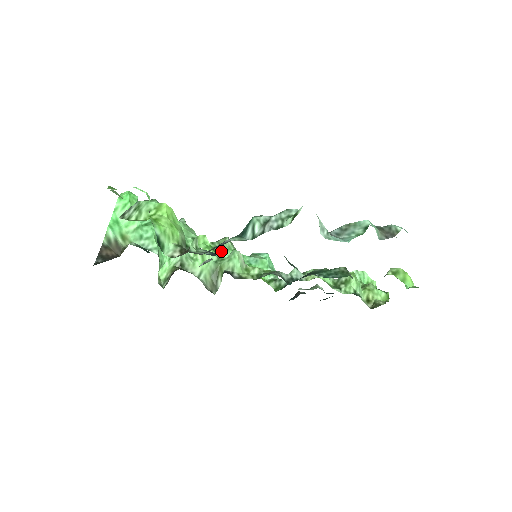
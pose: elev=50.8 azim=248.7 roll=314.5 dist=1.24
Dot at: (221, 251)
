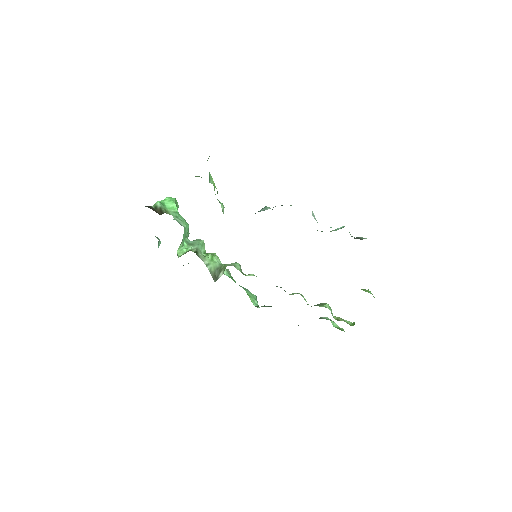
Dot at: occluded
